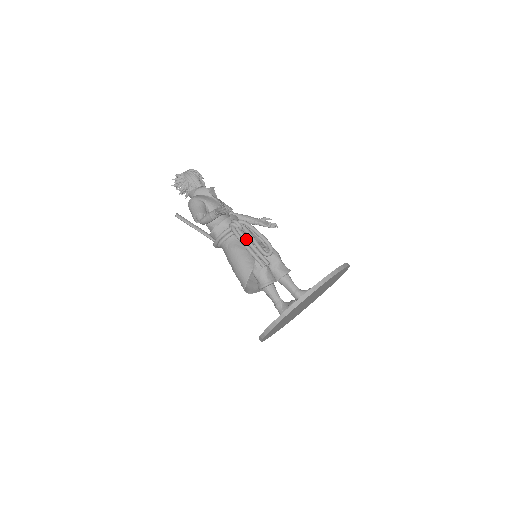
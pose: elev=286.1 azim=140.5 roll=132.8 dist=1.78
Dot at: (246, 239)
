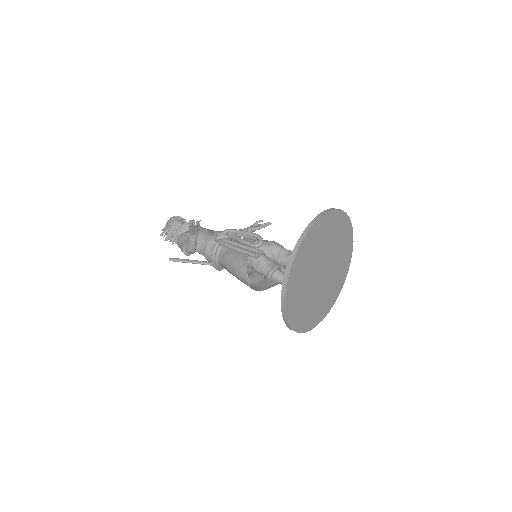
Dot at: (233, 243)
